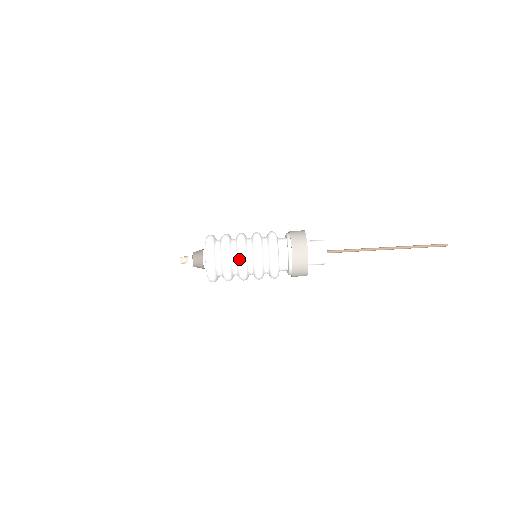
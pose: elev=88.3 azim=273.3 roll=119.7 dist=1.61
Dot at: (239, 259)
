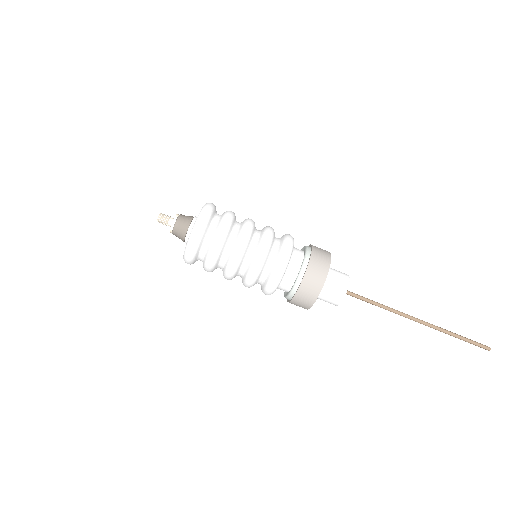
Dot at: (224, 276)
